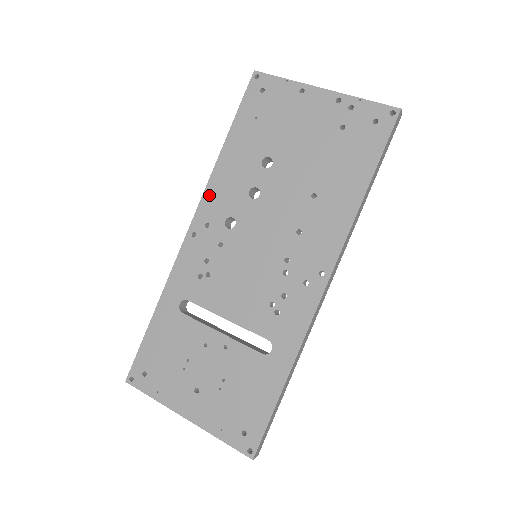
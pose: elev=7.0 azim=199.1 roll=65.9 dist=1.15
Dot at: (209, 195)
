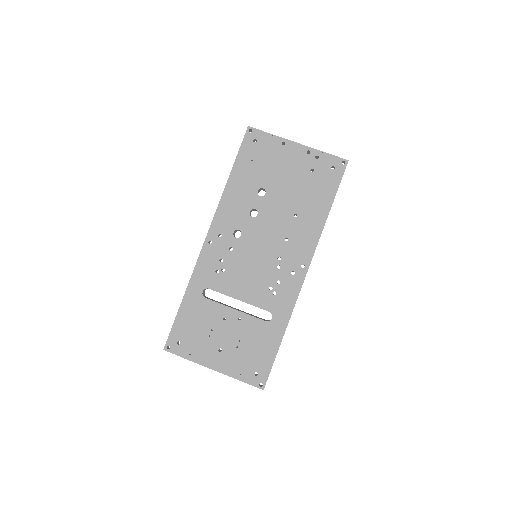
Dot at: (220, 214)
